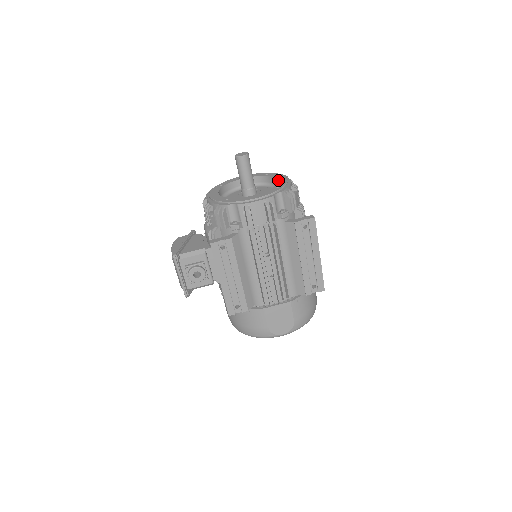
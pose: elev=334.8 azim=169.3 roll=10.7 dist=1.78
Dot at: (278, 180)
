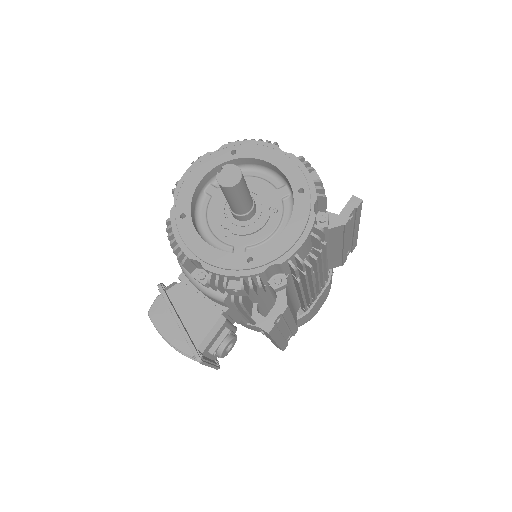
Dot at: (277, 167)
